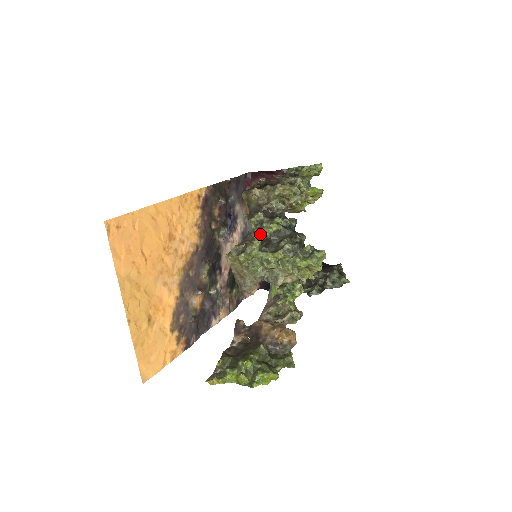
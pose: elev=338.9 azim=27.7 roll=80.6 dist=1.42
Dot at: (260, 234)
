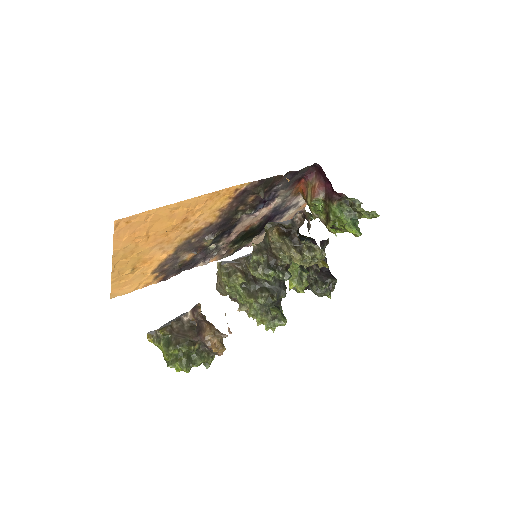
Dot at: (251, 272)
